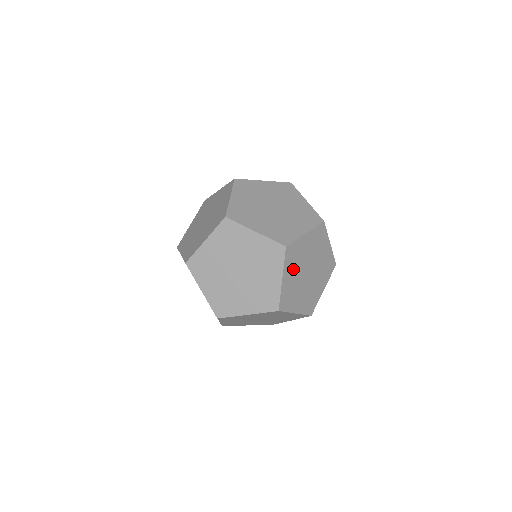
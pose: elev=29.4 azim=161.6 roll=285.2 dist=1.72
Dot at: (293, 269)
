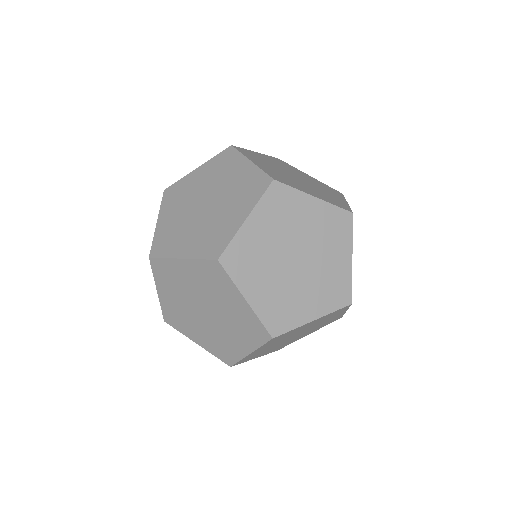
Dot at: (272, 225)
